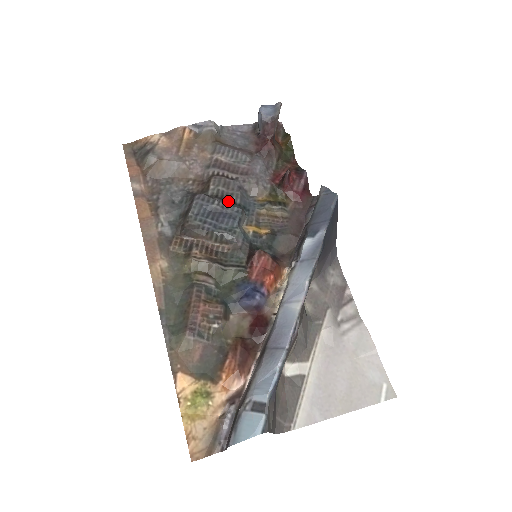
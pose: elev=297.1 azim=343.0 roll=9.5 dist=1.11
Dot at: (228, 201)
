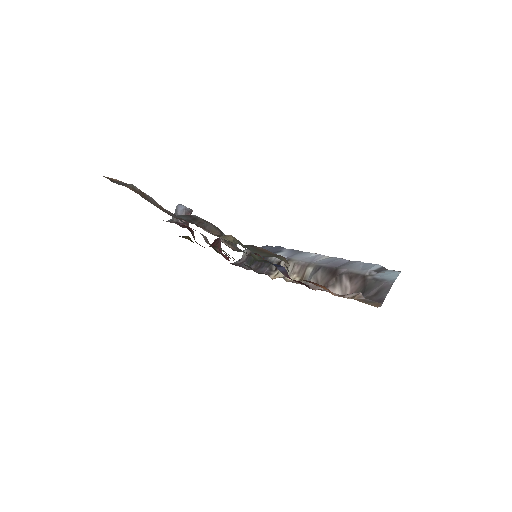
Dot at: occluded
